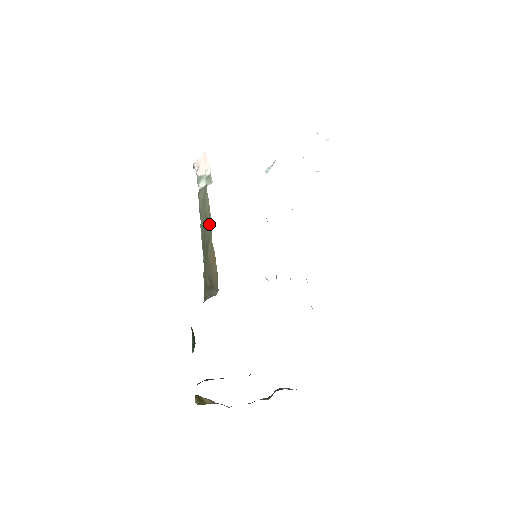
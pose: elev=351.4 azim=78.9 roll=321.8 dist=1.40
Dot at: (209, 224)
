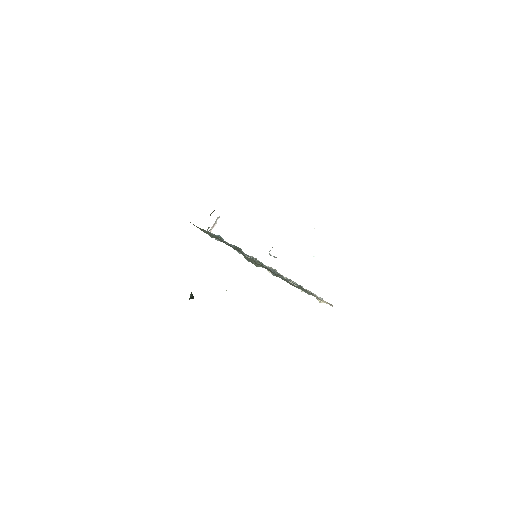
Dot at: occluded
